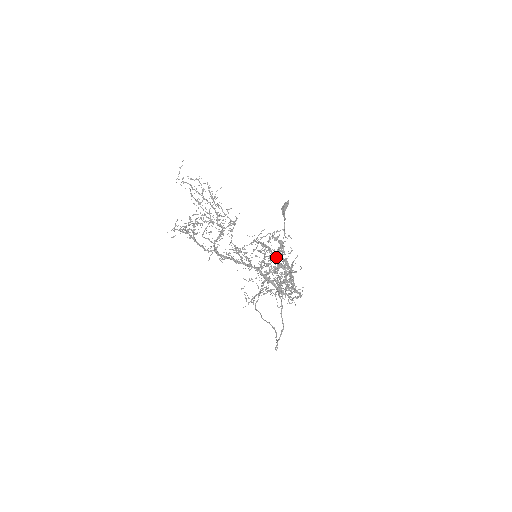
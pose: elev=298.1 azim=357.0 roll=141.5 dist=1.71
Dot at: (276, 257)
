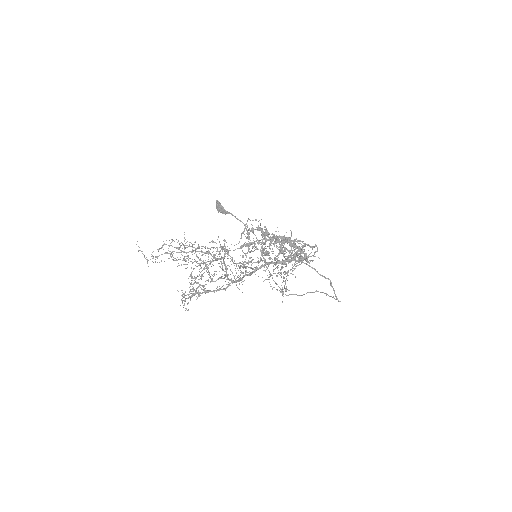
Dot at: occluded
